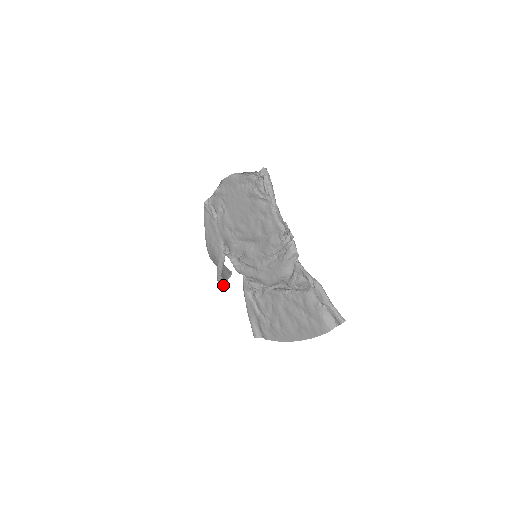
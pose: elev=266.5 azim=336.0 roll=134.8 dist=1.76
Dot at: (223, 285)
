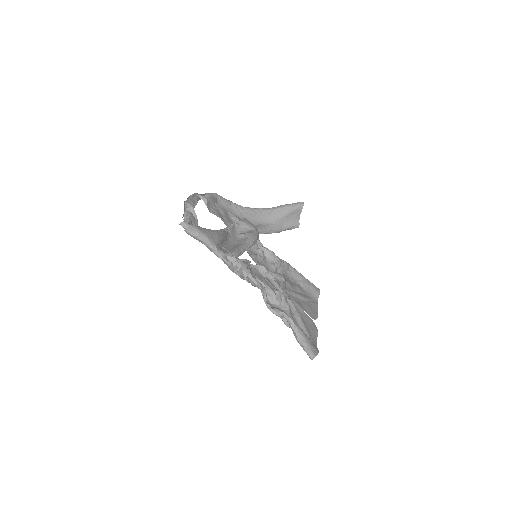
Dot at: (289, 228)
